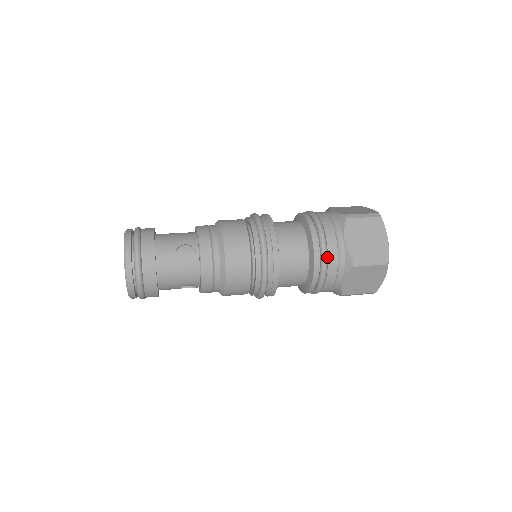
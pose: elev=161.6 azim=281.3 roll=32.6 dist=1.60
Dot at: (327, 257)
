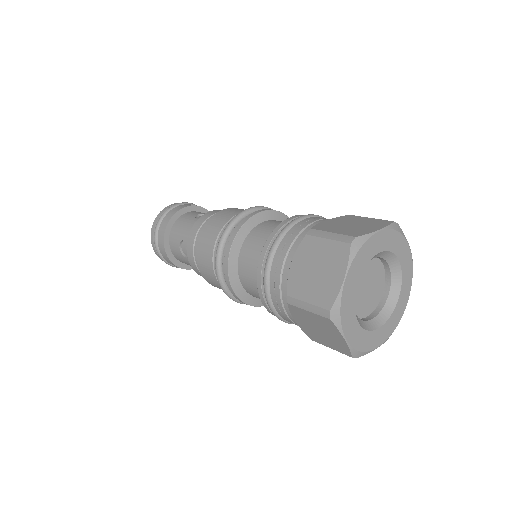
Dot at: (293, 228)
